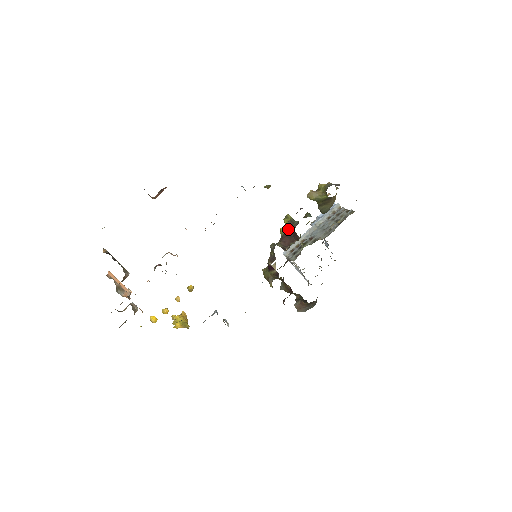
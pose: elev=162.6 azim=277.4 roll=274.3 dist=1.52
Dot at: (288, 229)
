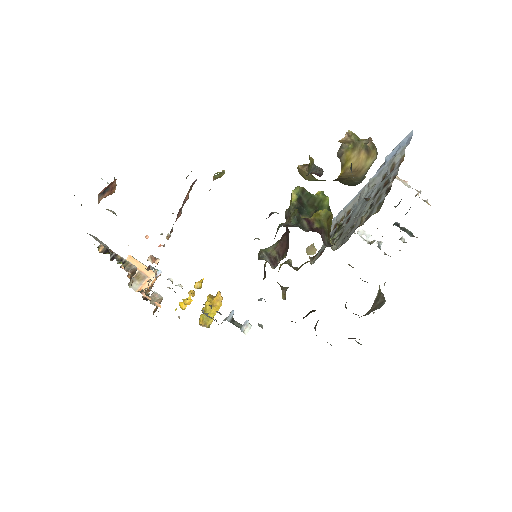
Dot at: occluded
